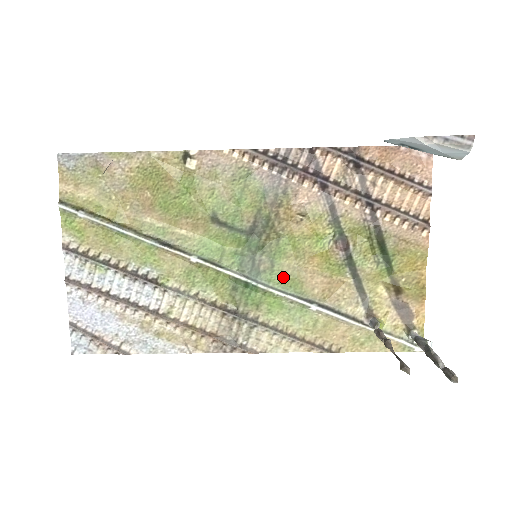
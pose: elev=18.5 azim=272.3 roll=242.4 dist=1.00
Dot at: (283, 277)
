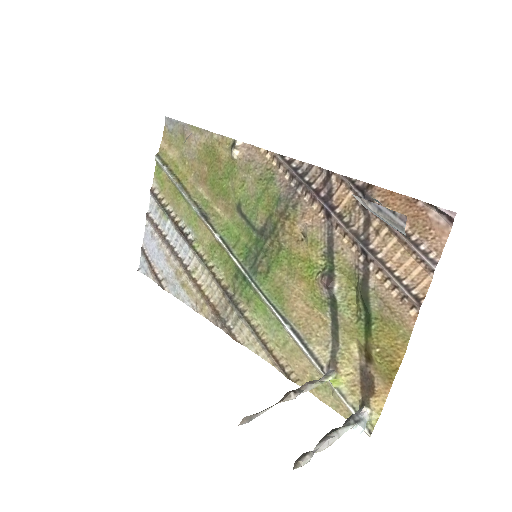
Dot at: (272, 286)
